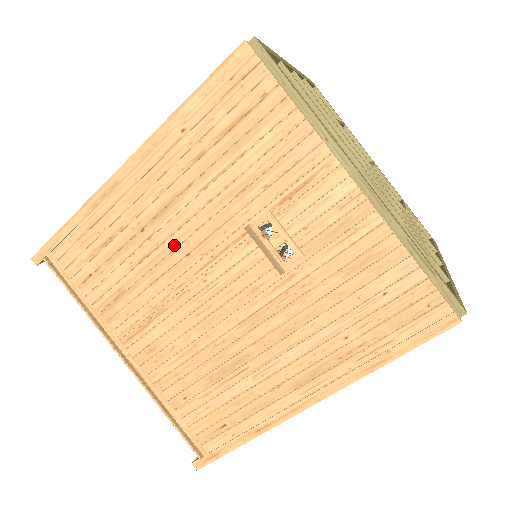
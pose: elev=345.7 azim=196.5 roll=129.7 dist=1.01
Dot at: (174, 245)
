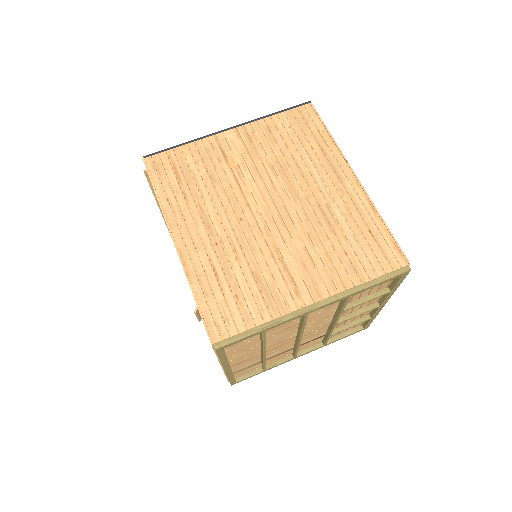
Dot at: occluded
